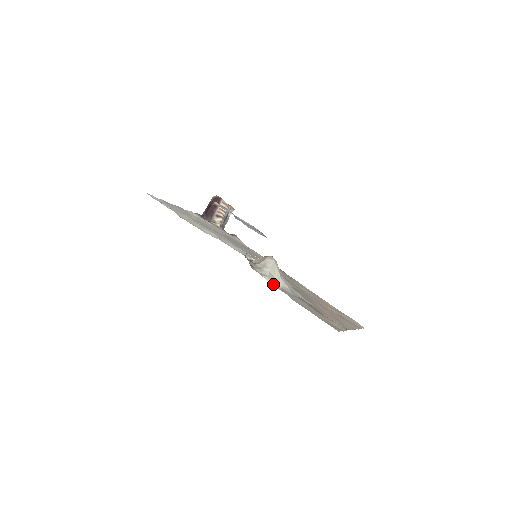
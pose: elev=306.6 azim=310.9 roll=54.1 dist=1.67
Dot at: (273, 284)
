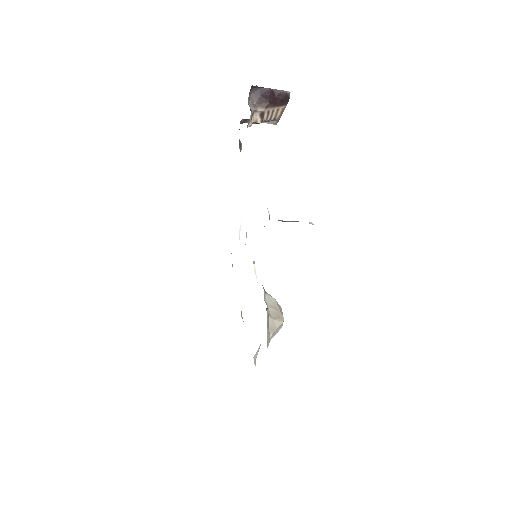
Dot at: occluded
